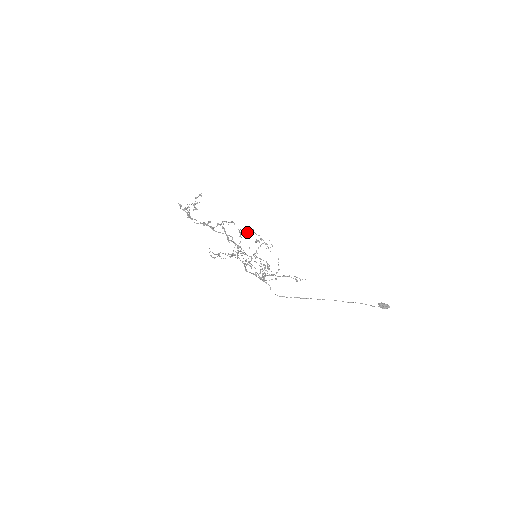
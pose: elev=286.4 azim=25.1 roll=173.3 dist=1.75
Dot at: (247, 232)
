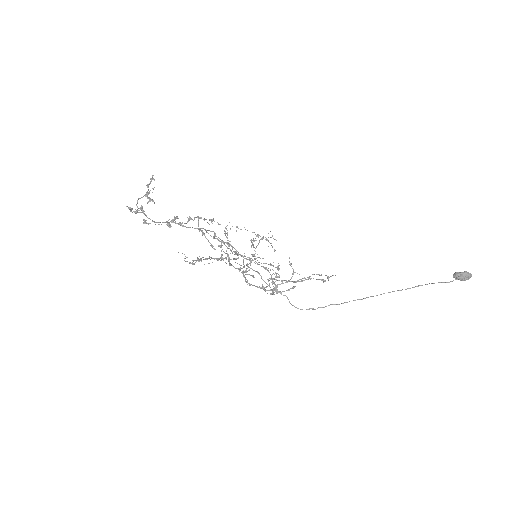
Dot at: occluded
